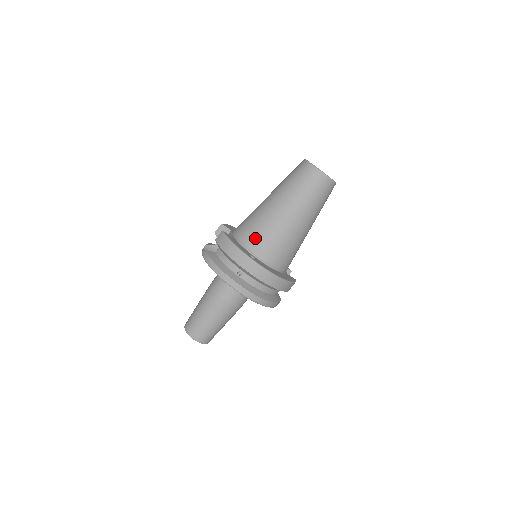
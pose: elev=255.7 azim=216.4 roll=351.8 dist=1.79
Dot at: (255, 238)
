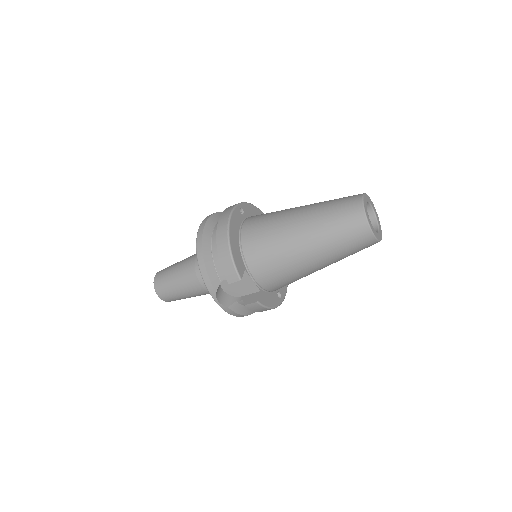
Dot at: occluded
